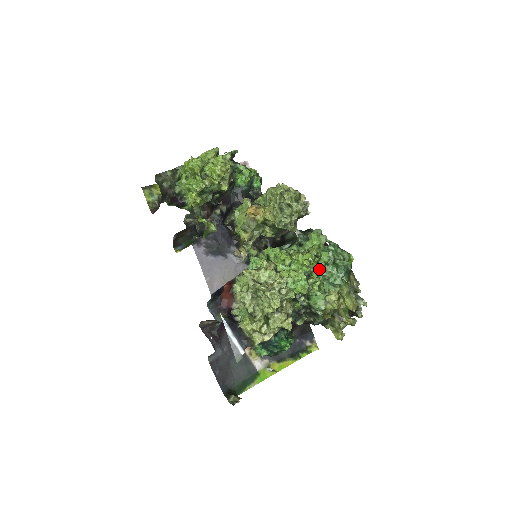
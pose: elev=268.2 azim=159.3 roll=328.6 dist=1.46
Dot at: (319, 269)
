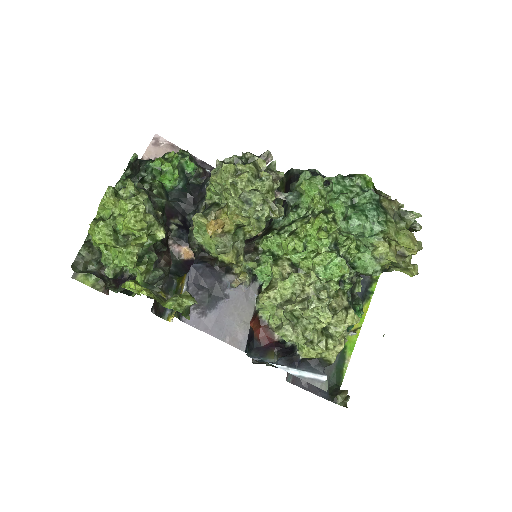
Dot at: (344, 232)
